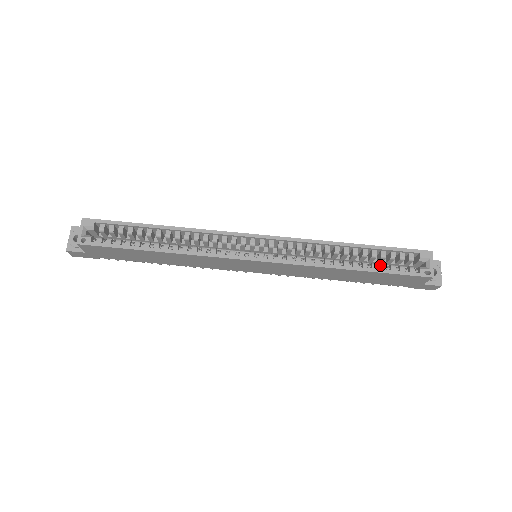
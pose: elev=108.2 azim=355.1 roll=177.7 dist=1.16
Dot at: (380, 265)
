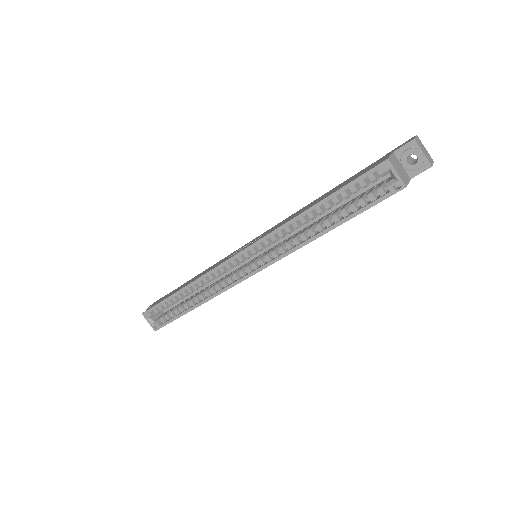
Dot at: (349, 206)
